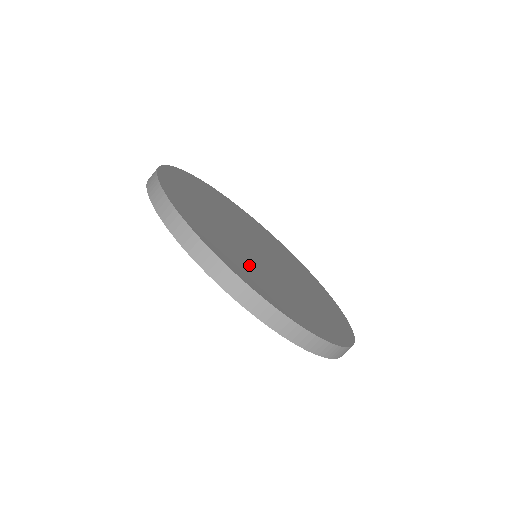
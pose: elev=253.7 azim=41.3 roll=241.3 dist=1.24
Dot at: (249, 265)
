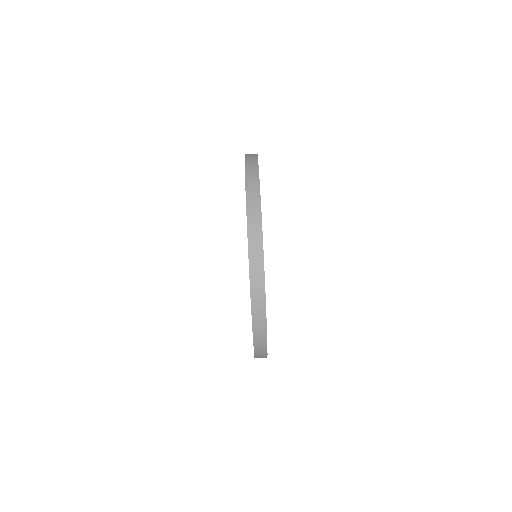
Dot at: occluded
